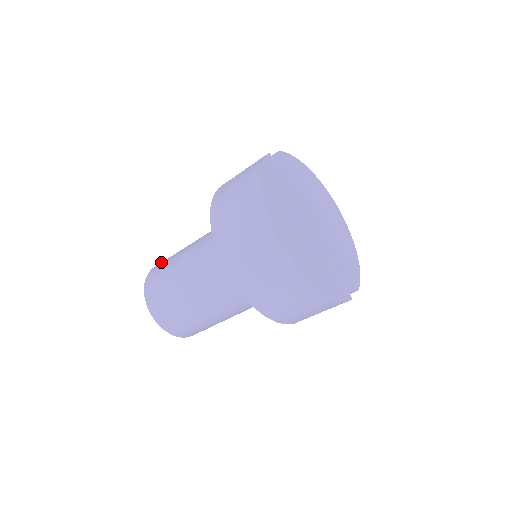
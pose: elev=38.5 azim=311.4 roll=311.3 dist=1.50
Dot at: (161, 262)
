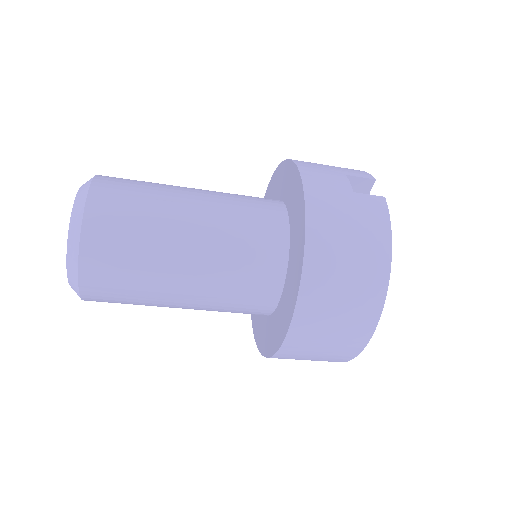
Dot at: (111, 193)
